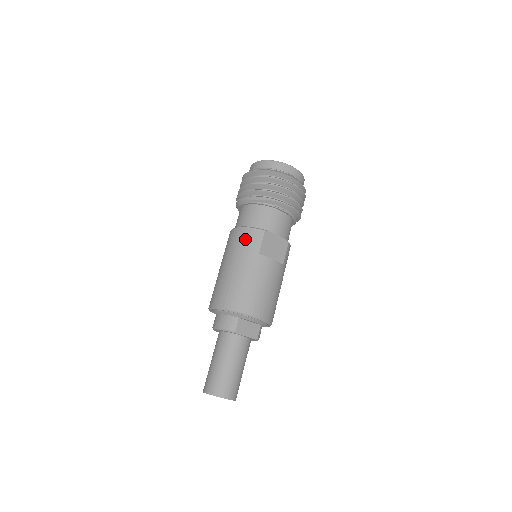
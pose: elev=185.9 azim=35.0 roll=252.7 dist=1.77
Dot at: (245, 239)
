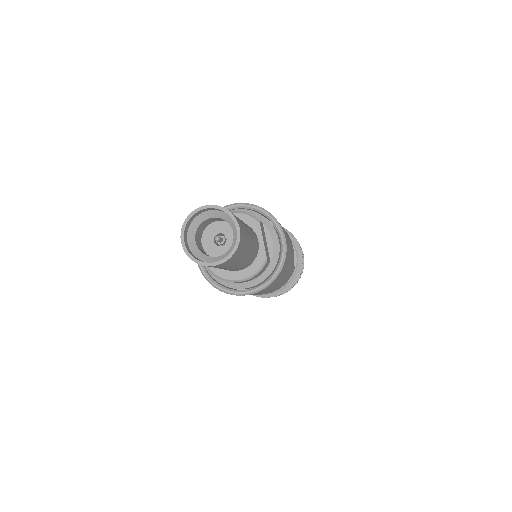
Dot at: occluded
